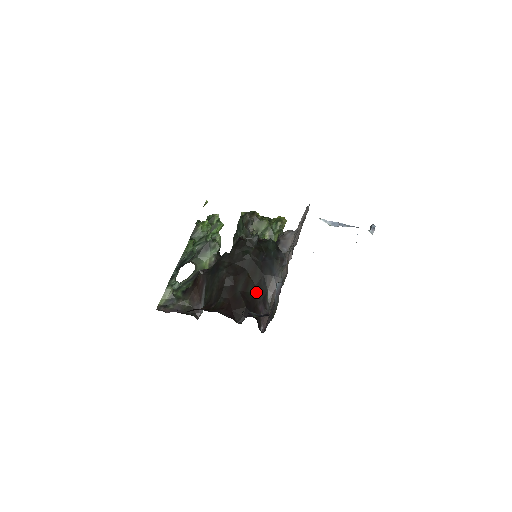
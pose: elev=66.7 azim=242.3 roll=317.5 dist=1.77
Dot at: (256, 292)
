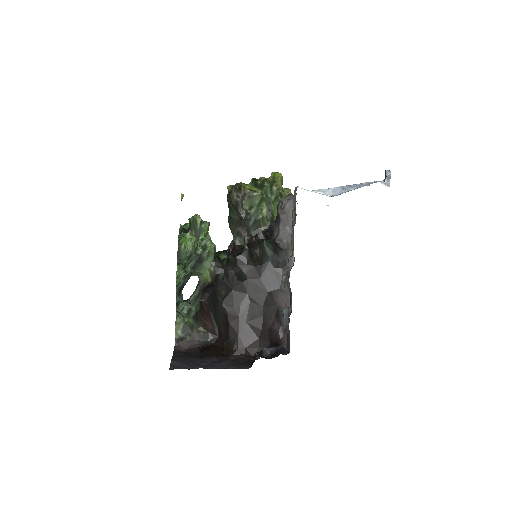
Dot at: (265, 314)
